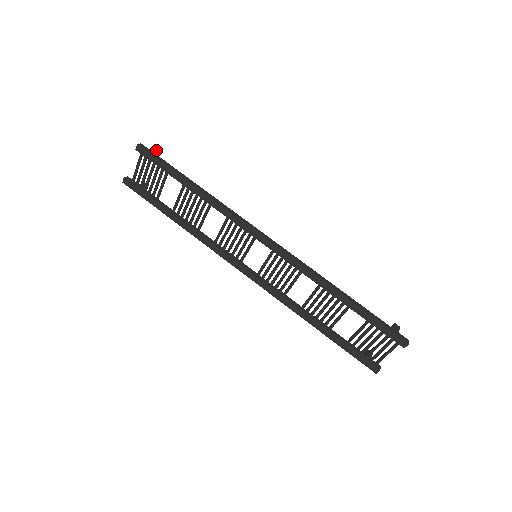
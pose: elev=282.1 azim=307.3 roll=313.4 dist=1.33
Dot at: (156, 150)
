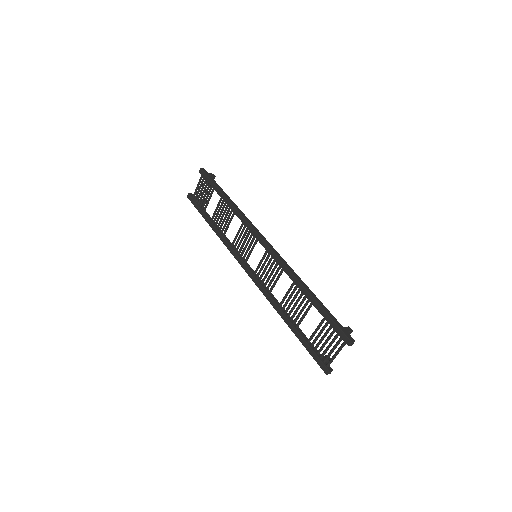
Dot at: (213, 174)
